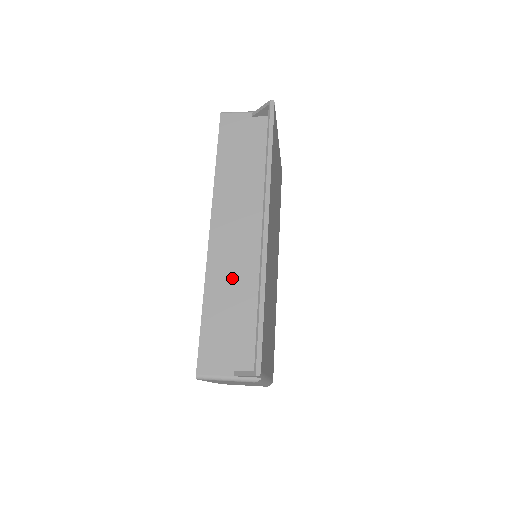
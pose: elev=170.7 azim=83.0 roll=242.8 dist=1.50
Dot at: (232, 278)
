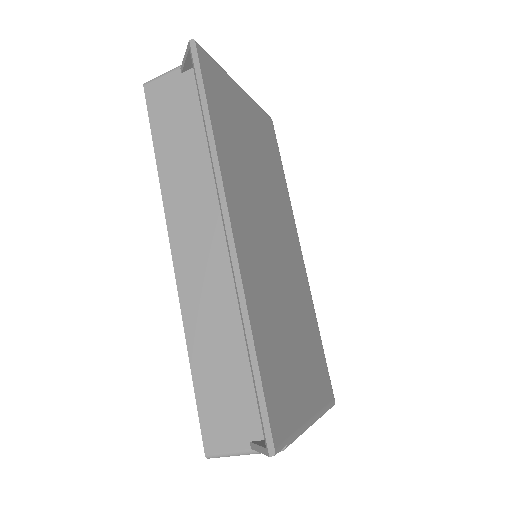
Dot at: (214, 312)
